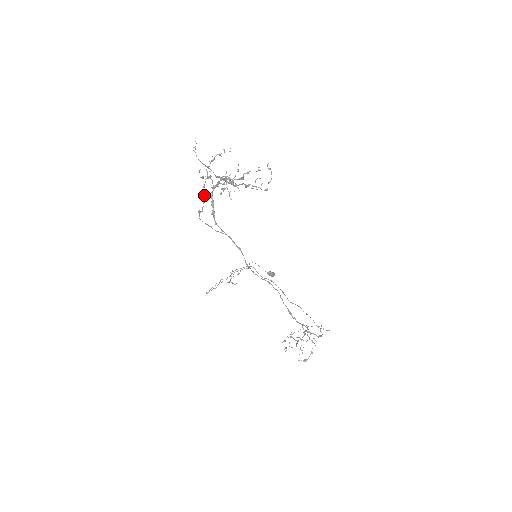
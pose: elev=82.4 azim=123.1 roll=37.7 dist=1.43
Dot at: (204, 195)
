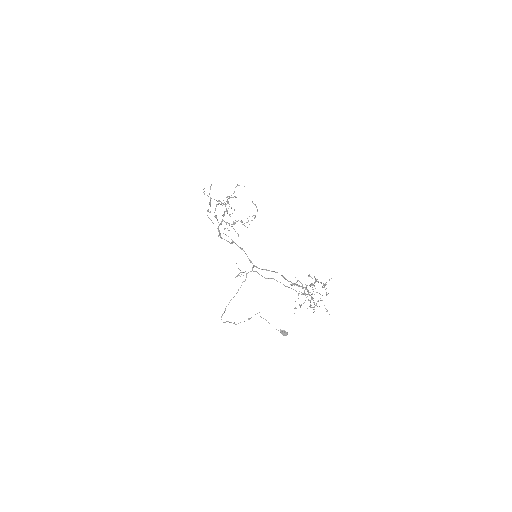
Dot at: (210, 201)
